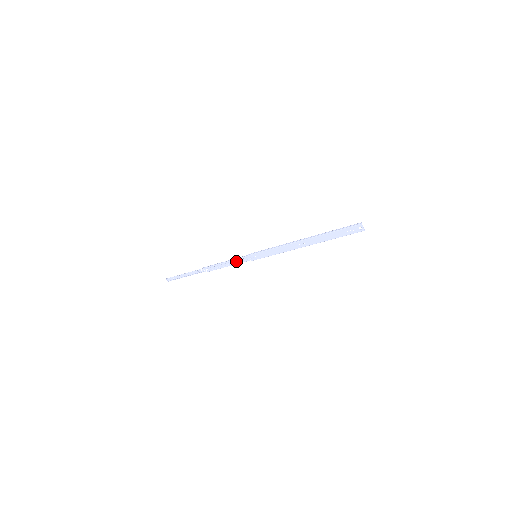
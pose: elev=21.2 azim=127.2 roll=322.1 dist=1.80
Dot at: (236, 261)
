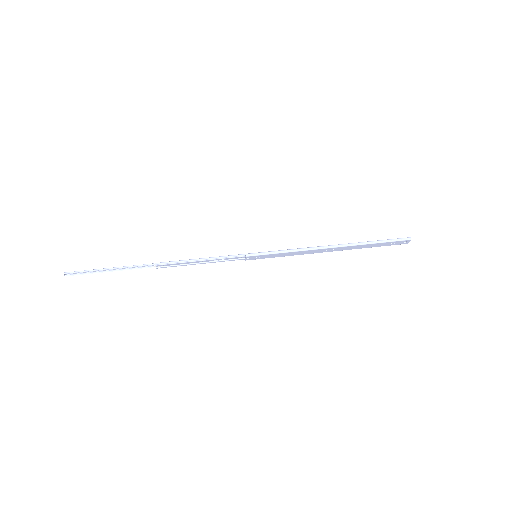
Dot at: (219, 259)
